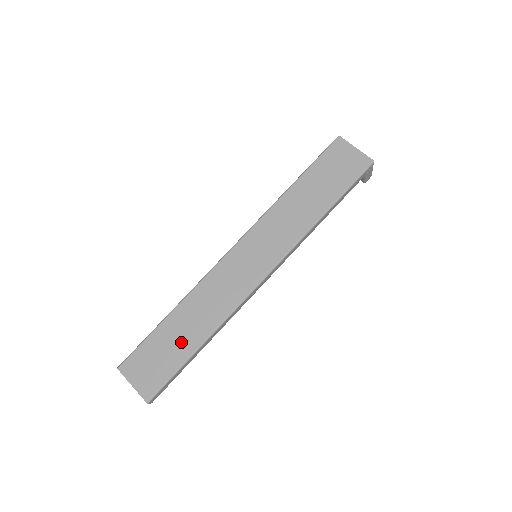
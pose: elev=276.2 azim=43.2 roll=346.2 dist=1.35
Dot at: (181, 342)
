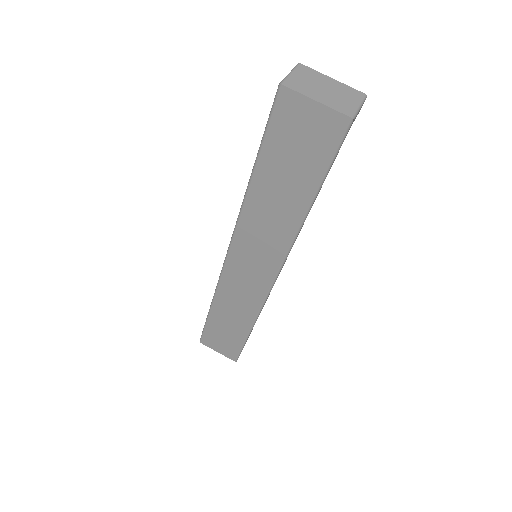
Dot at: (233, 328)
